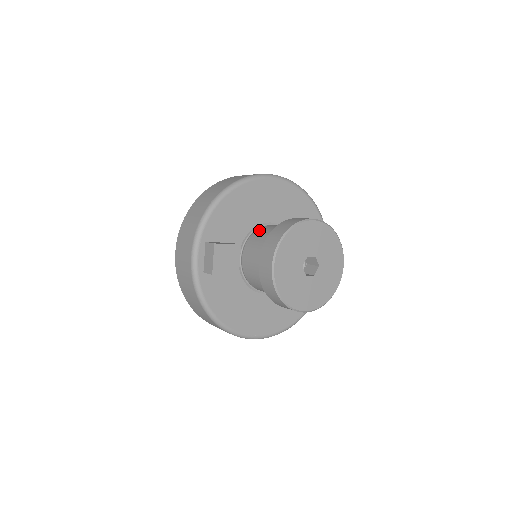
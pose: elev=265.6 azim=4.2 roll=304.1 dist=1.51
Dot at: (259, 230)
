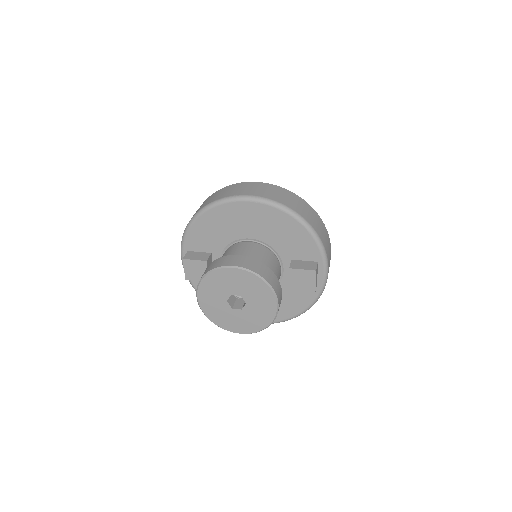
Dot at: (231, 247)
